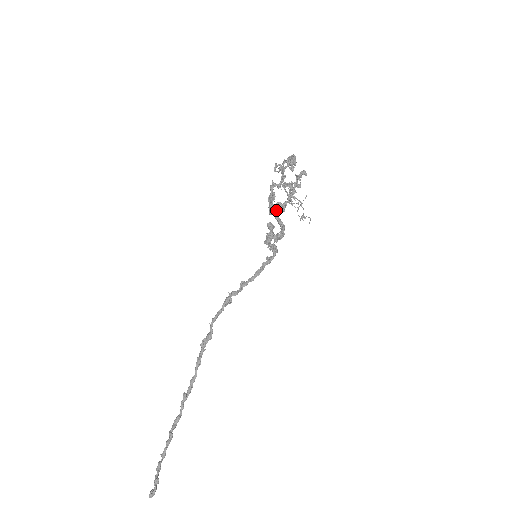
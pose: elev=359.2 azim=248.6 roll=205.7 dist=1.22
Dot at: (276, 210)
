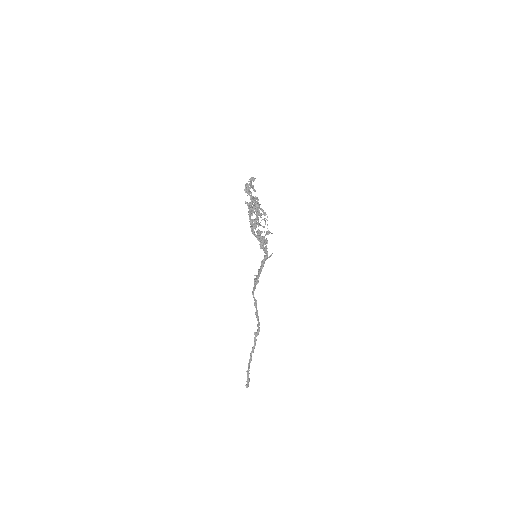
Dot at: (251, 227)
